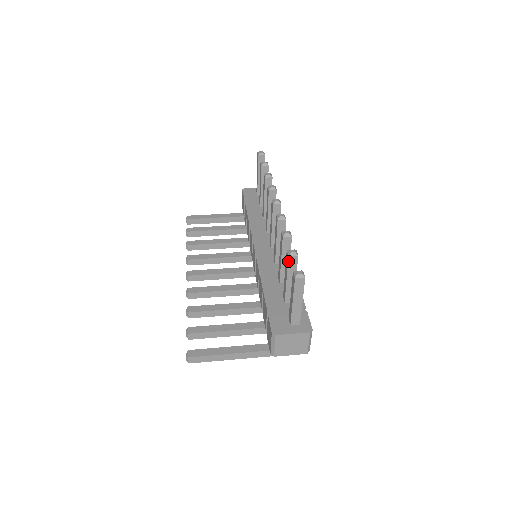
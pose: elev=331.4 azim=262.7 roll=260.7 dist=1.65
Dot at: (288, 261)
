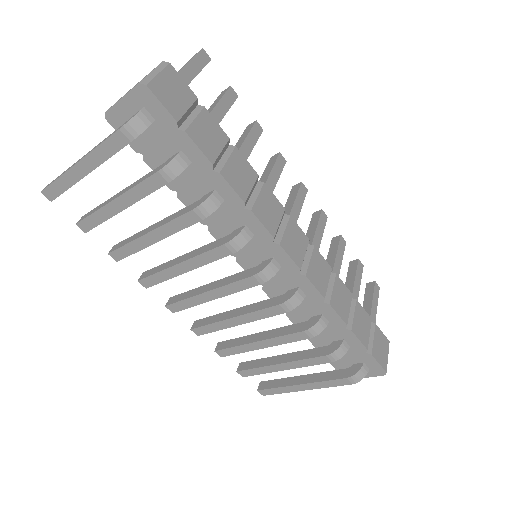
Dot at: (219, 96)
